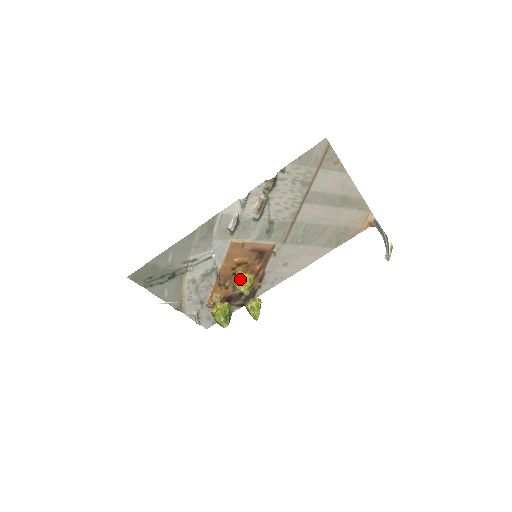
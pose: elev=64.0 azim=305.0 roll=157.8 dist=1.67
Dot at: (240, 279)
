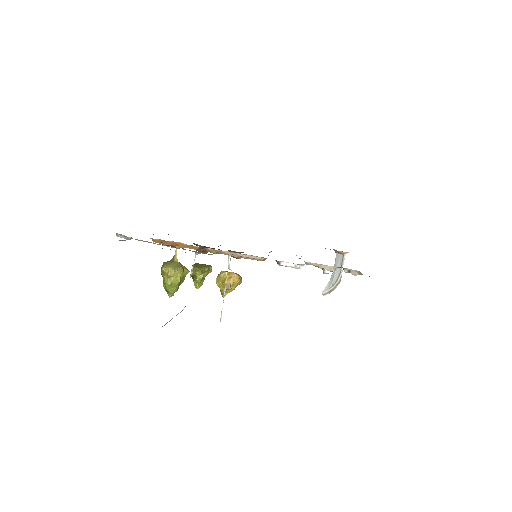
Dot at: (232, 285)
